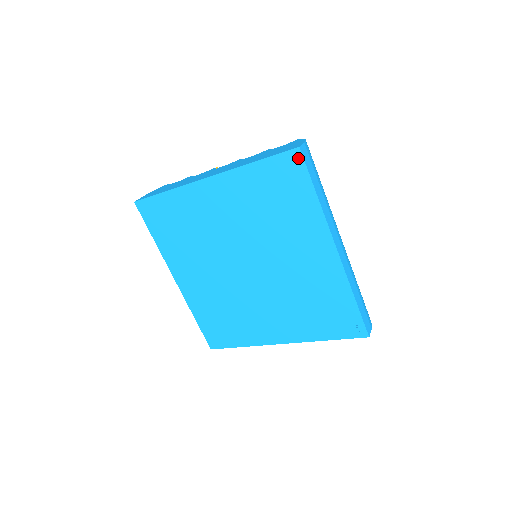
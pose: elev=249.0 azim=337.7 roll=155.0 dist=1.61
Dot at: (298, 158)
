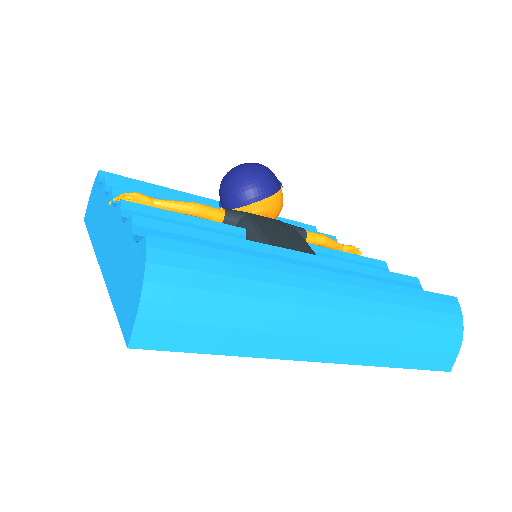
Dot at: (146, 344)
